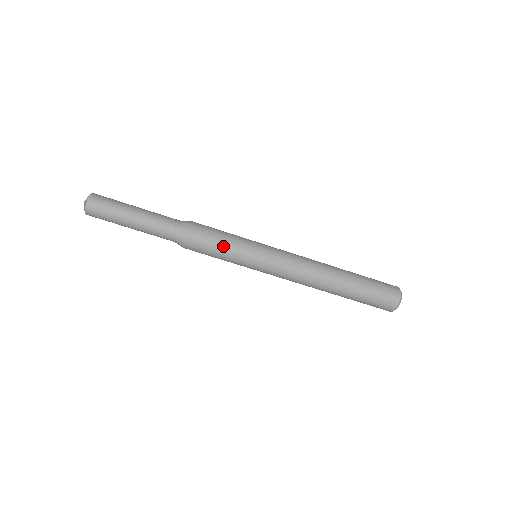
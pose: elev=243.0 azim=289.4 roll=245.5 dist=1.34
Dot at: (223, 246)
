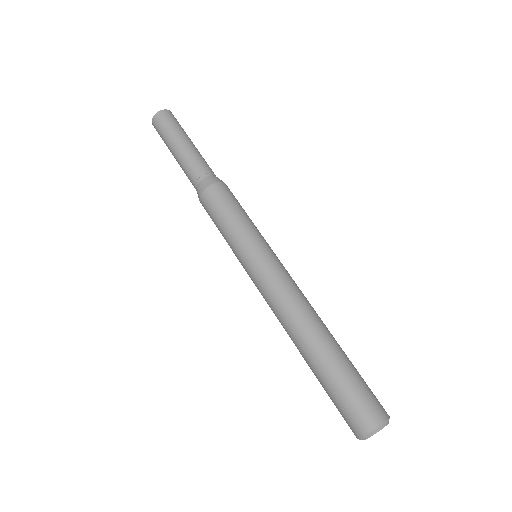
Dot at: (226, 221)
